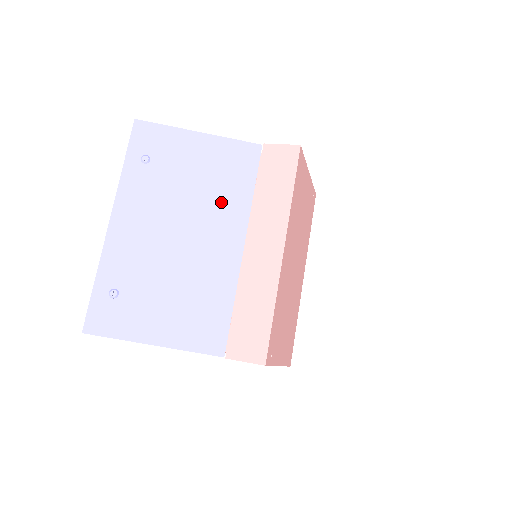
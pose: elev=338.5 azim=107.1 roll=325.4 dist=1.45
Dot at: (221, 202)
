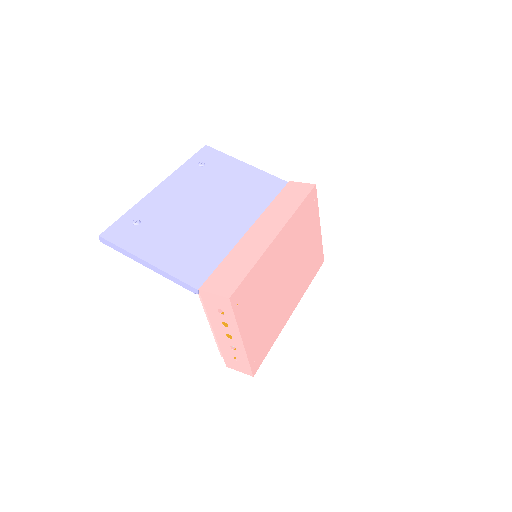
Dot at: (243, 201)
